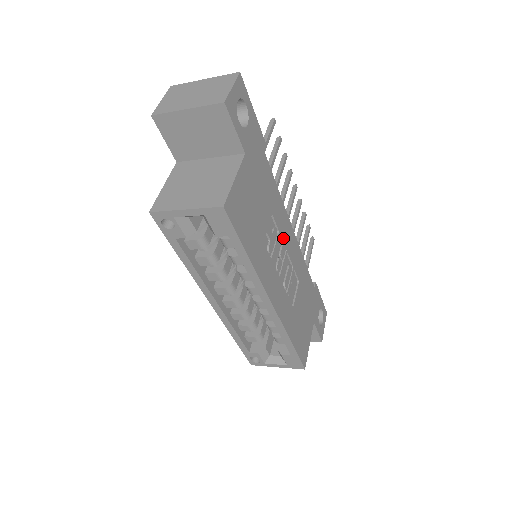
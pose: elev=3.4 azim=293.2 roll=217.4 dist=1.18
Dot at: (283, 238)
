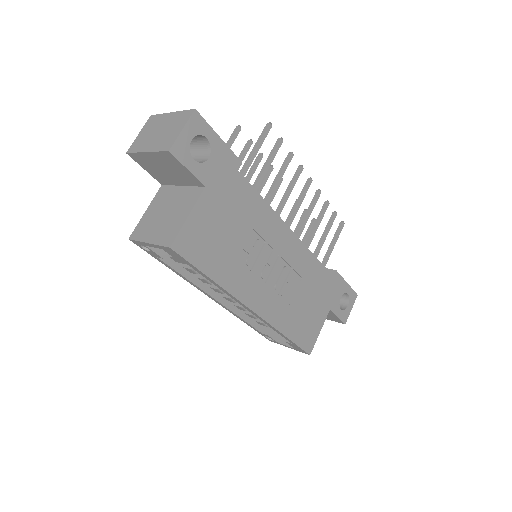
Dot at: (274, 245)
